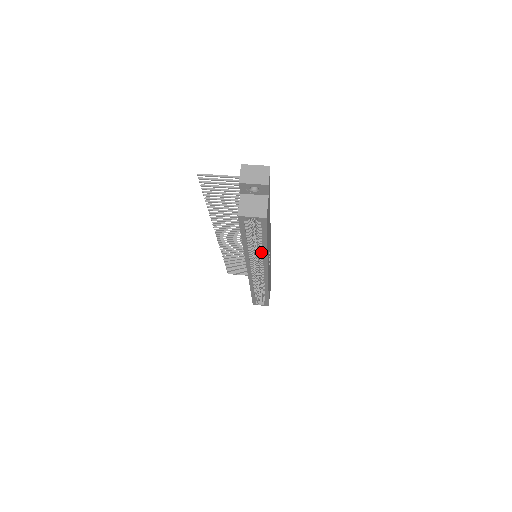
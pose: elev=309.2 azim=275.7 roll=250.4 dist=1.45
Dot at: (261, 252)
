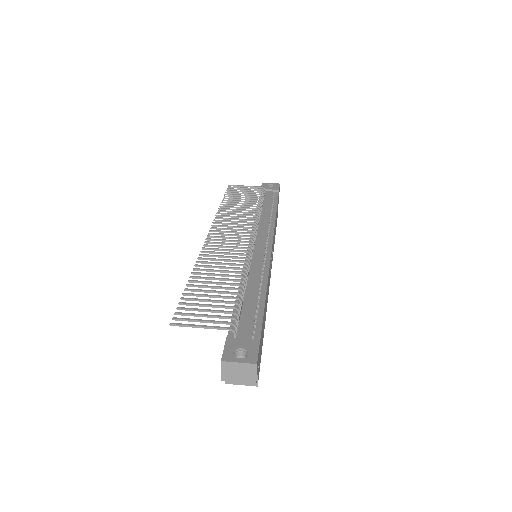
Dot at: occluded
